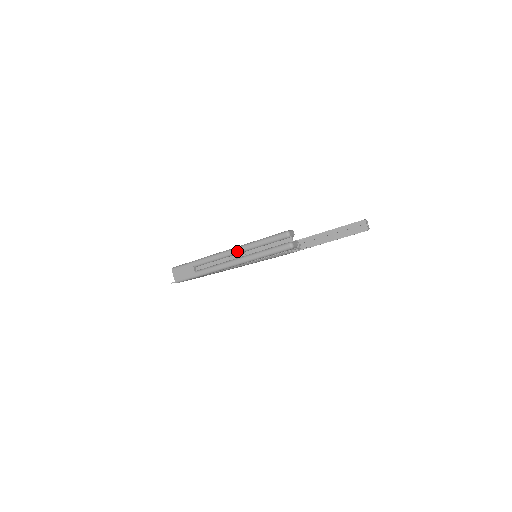
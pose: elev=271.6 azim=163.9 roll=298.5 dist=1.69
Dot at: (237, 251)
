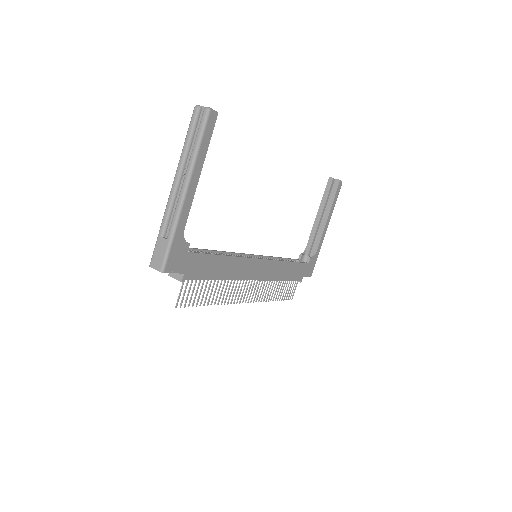
Dot at: (178, 173)
